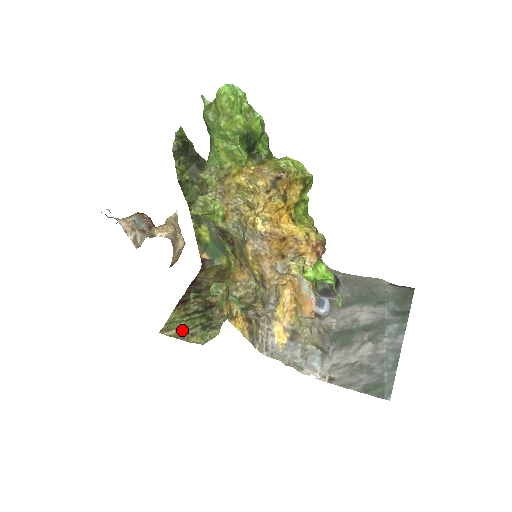
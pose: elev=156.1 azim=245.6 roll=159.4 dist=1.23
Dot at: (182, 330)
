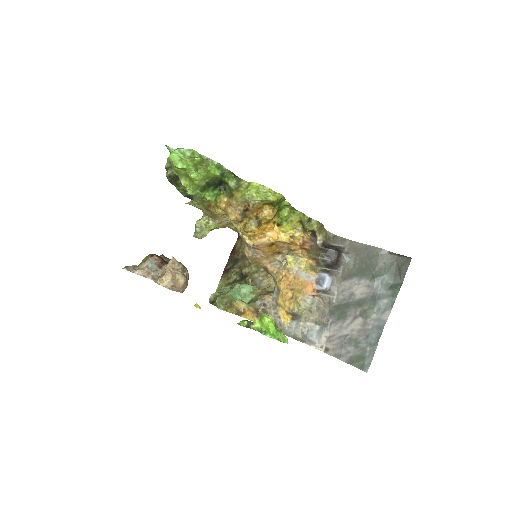
Dot at: occluded
